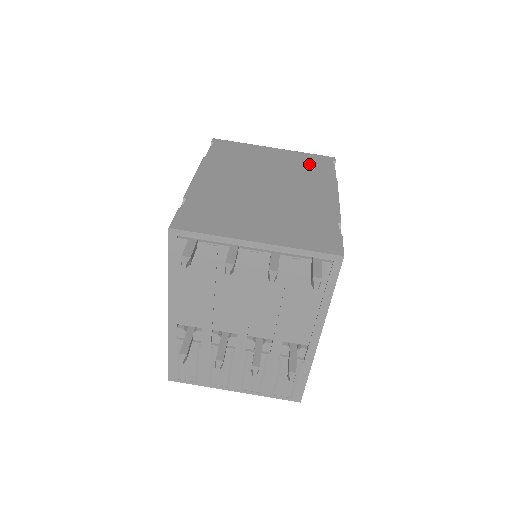
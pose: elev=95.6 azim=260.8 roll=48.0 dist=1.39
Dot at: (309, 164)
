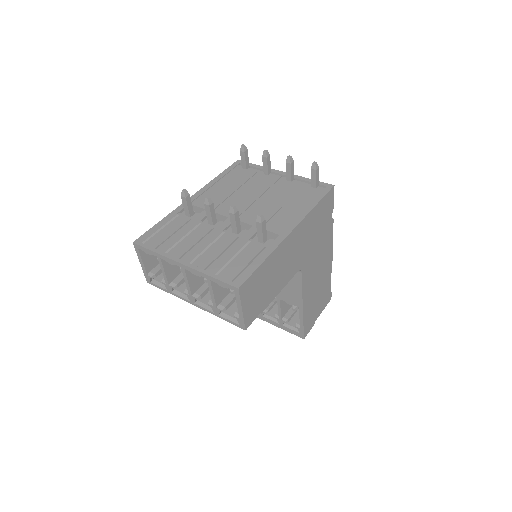
Dot at: occluded
